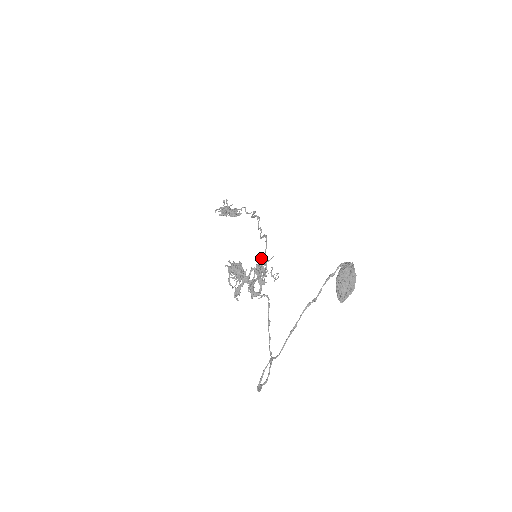
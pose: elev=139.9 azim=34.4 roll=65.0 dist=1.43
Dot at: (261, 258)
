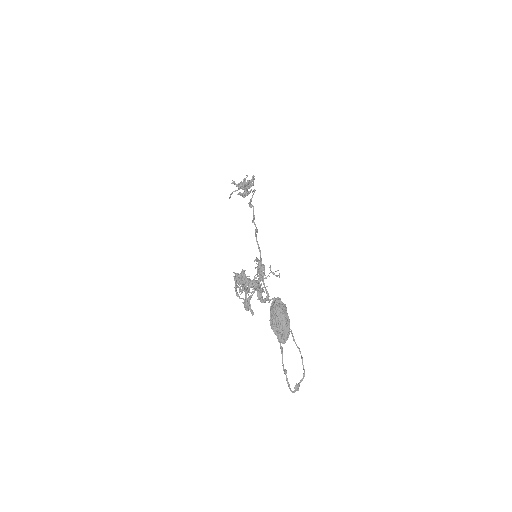
Dot at: (256, 261)
